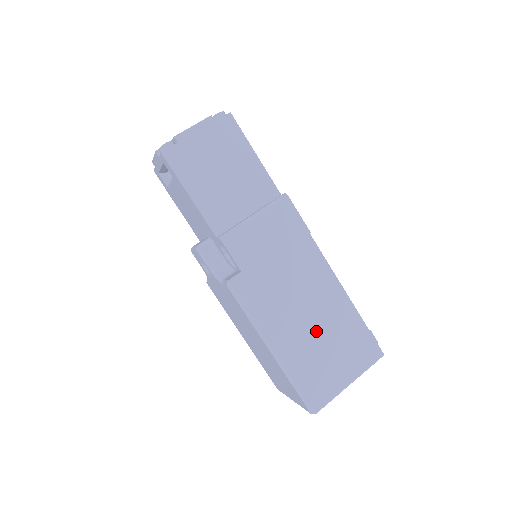
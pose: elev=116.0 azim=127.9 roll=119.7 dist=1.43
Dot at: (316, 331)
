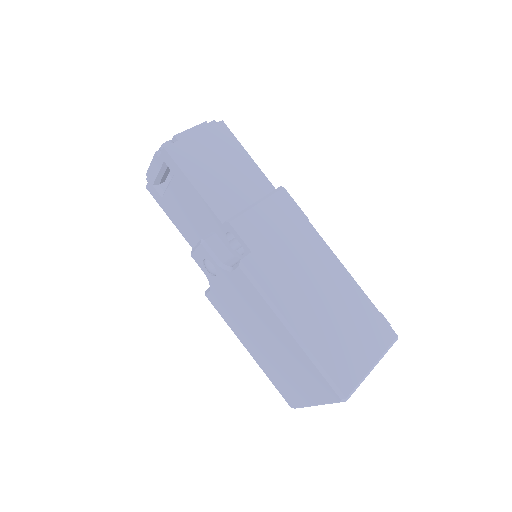
Dot at: (331, 312)
